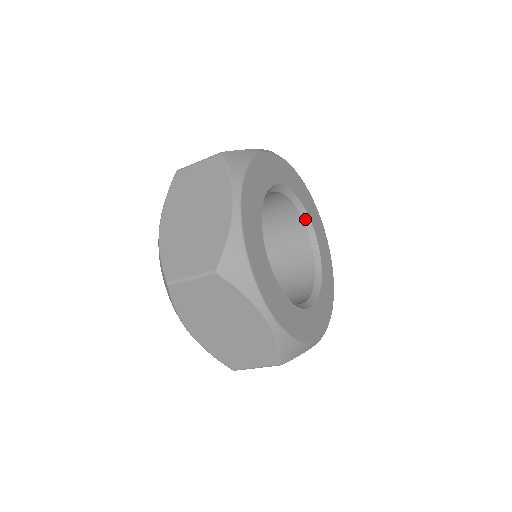
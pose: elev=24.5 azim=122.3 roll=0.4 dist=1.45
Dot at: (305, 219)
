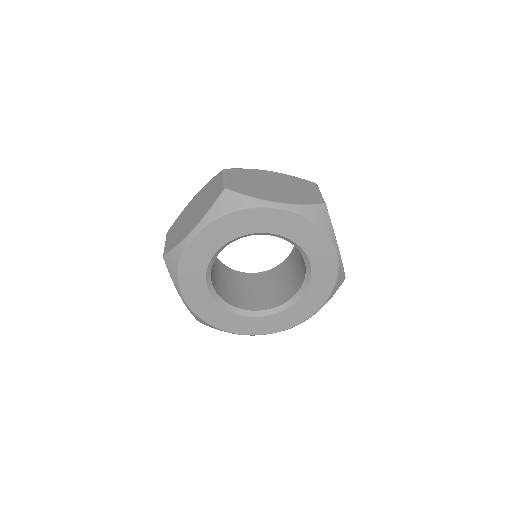
Dot at: (307, 265)
